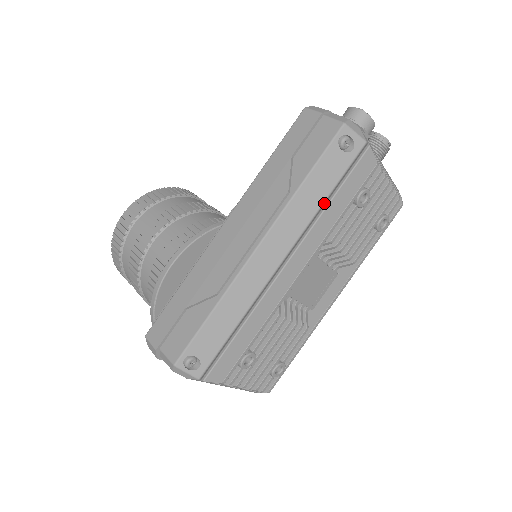
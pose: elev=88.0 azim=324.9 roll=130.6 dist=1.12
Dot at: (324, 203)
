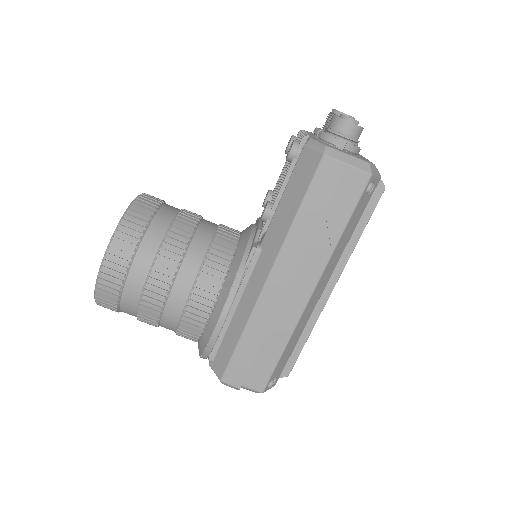
Dot at: (349, 236)
